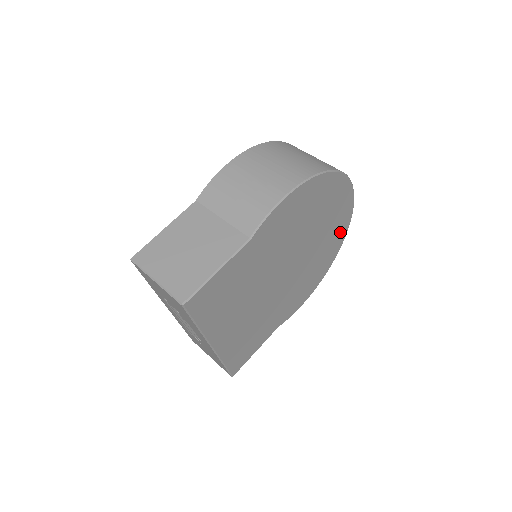
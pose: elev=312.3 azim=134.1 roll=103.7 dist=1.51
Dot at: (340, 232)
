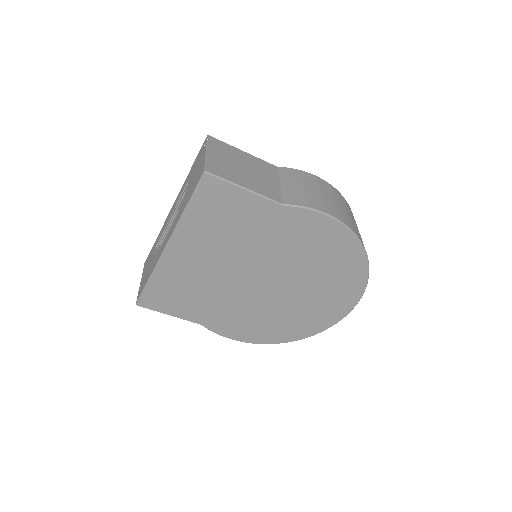
Dot at: (316, 323)
